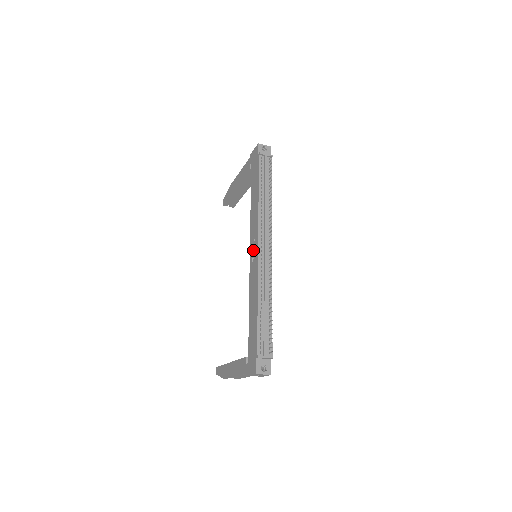
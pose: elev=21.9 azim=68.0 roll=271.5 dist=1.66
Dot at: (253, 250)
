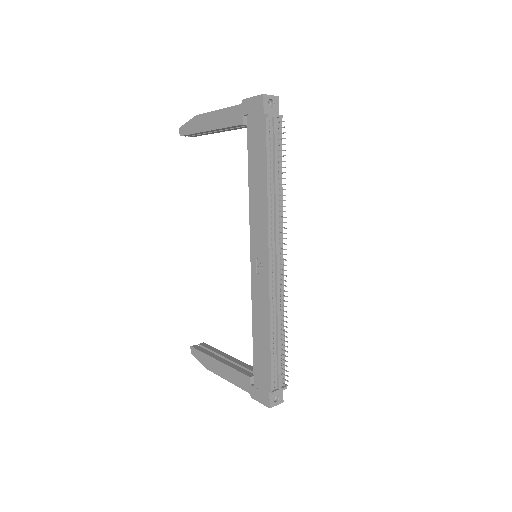
Dot at: (258, 258)
